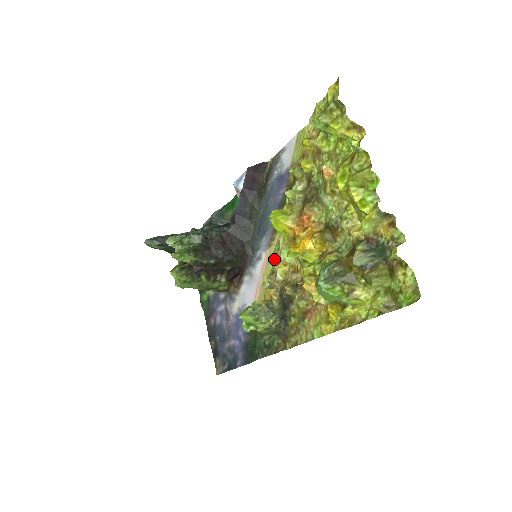
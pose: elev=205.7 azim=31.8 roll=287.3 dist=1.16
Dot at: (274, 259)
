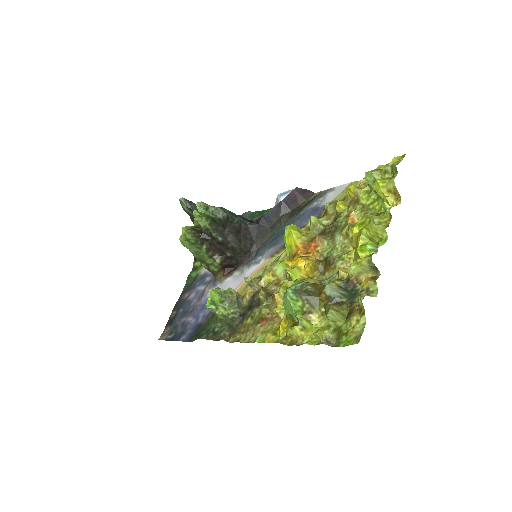
Dot at: (268, 267)
